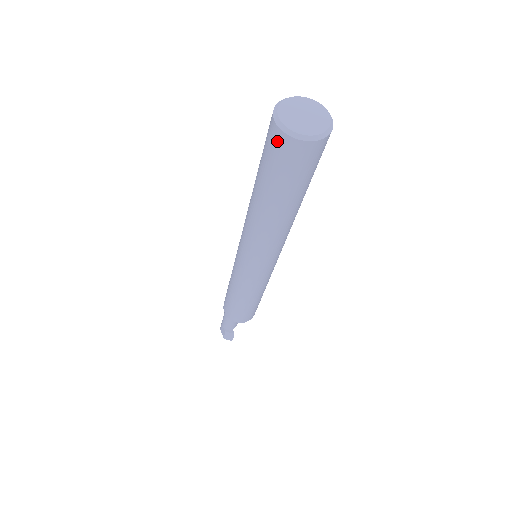
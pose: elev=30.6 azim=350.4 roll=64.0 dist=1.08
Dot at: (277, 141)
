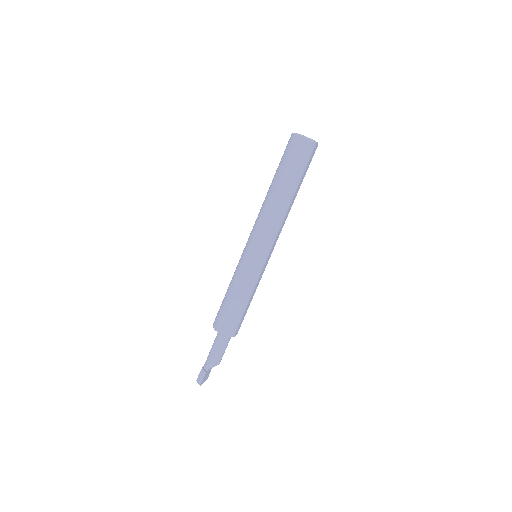
Dot at: (289, 141)
